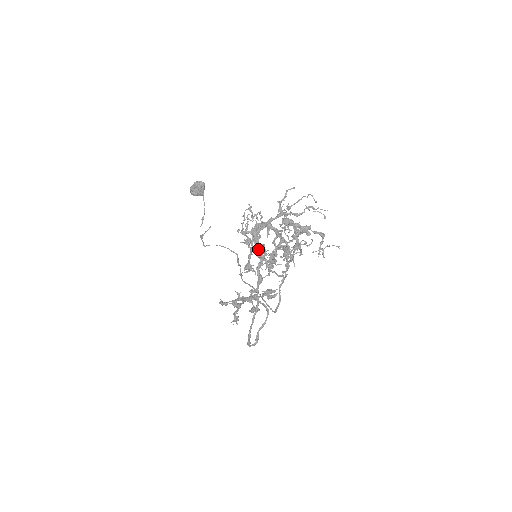
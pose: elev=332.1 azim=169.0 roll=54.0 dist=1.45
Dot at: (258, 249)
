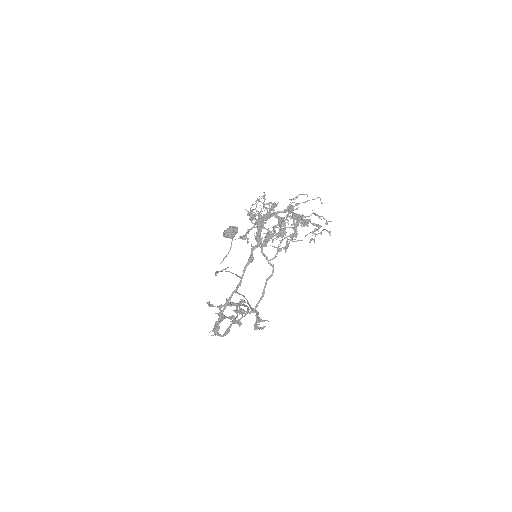
Dot at: (258, 222)
